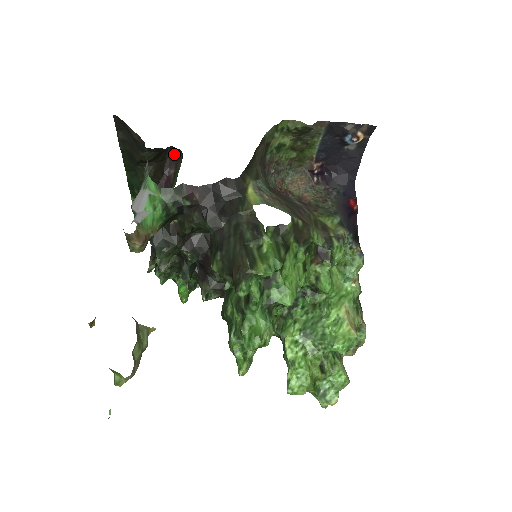
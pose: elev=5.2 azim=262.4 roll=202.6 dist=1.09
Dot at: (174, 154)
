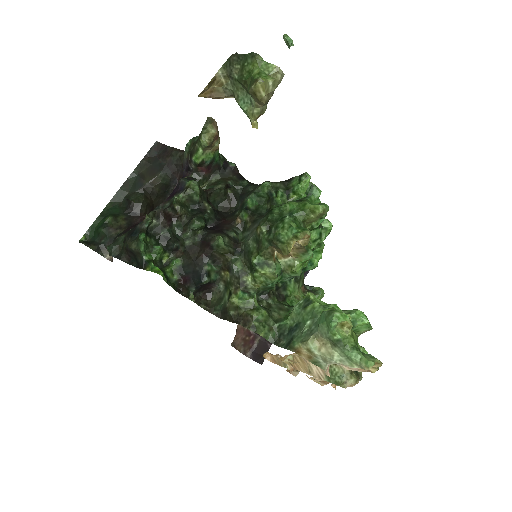
Dot at: occluded
